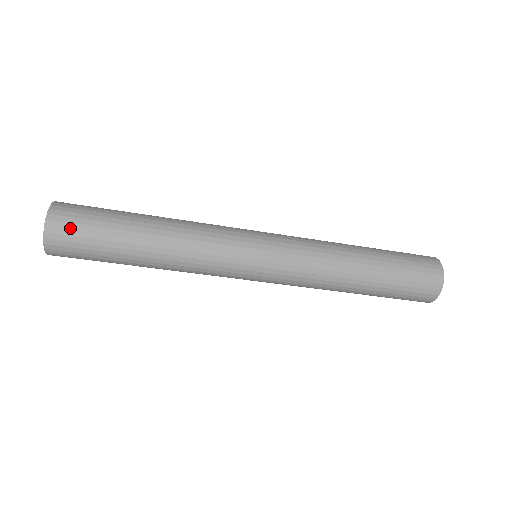
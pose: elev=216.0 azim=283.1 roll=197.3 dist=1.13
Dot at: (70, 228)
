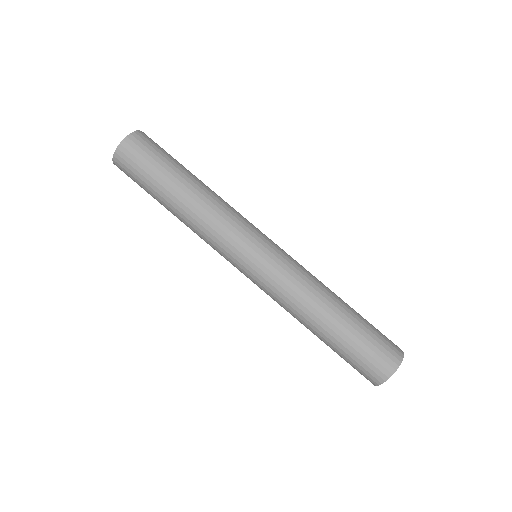
Dot at: (145, 145)
